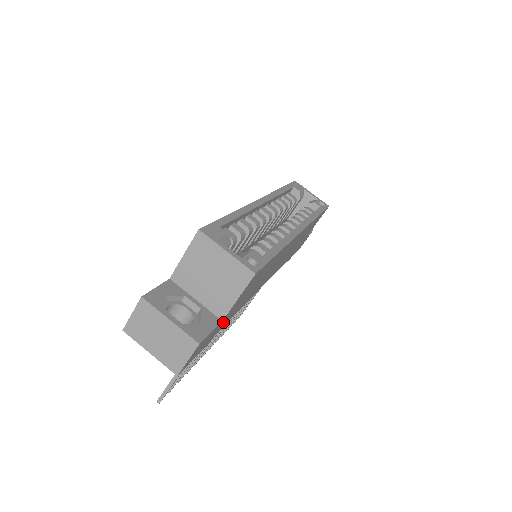
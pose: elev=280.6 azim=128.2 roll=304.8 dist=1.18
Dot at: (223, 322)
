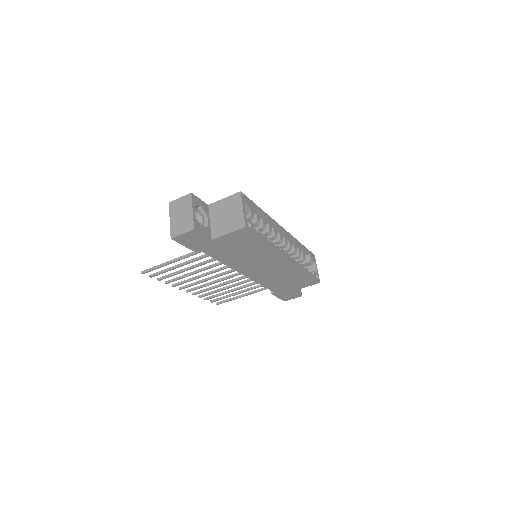
Dot at: (211, 245)
